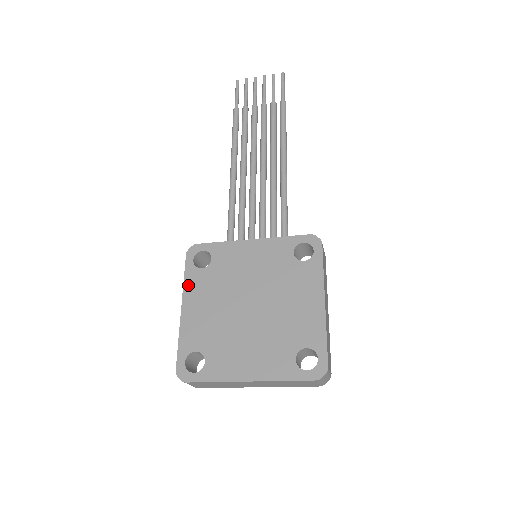
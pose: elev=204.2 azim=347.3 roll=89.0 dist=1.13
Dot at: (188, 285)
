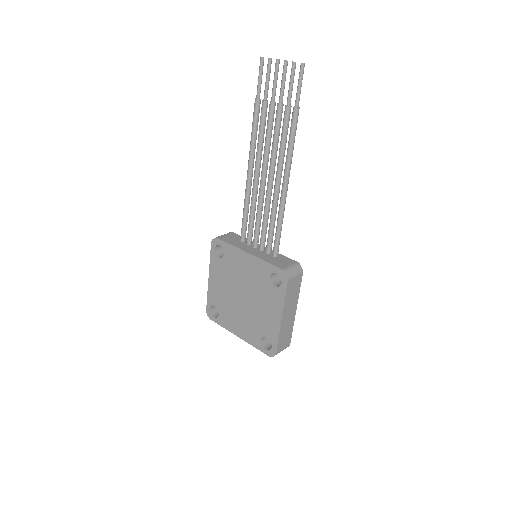
Dot at: (212, 265)
